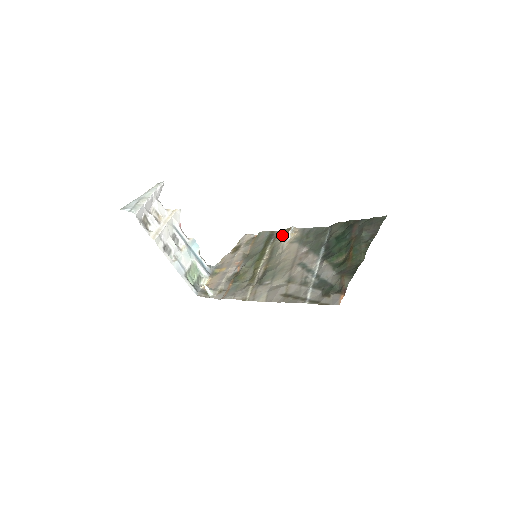
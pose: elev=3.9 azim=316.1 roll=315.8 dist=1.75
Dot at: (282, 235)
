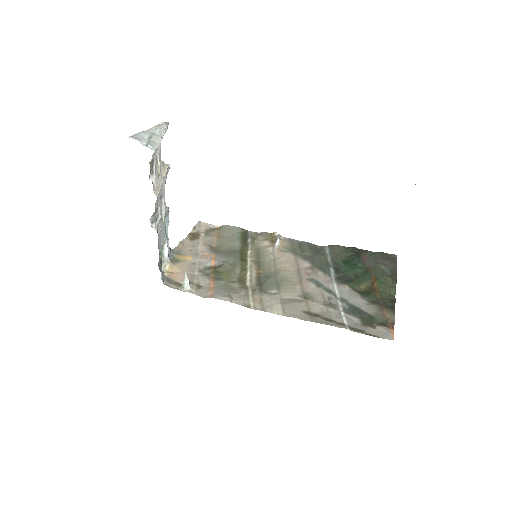
Dot at: (264, 238)
